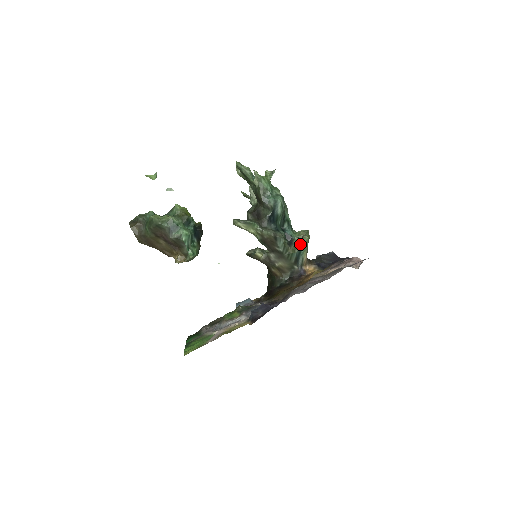
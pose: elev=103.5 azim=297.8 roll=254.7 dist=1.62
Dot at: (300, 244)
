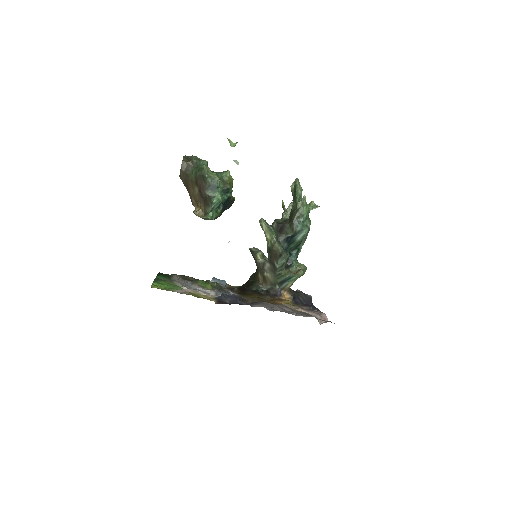
Dot at: (294, 273)
